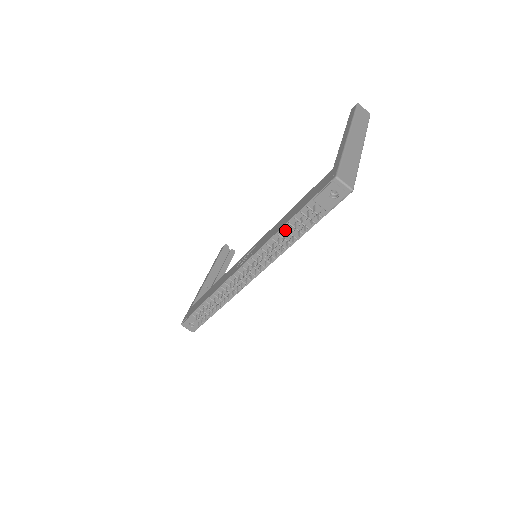
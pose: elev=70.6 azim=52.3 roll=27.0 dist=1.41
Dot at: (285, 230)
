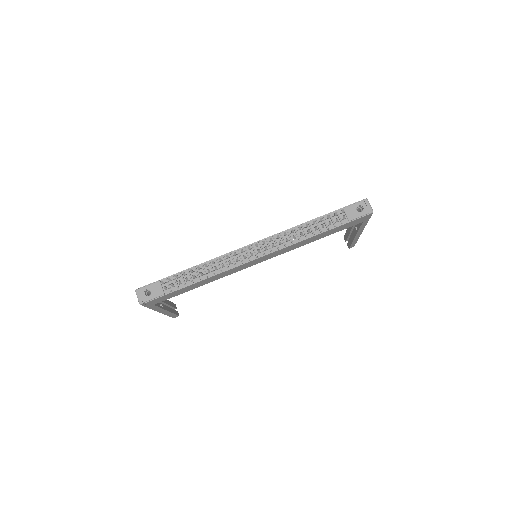
Dot at: (309, 223)
